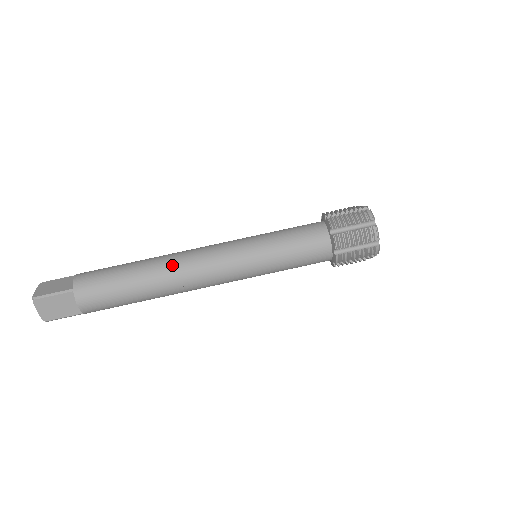
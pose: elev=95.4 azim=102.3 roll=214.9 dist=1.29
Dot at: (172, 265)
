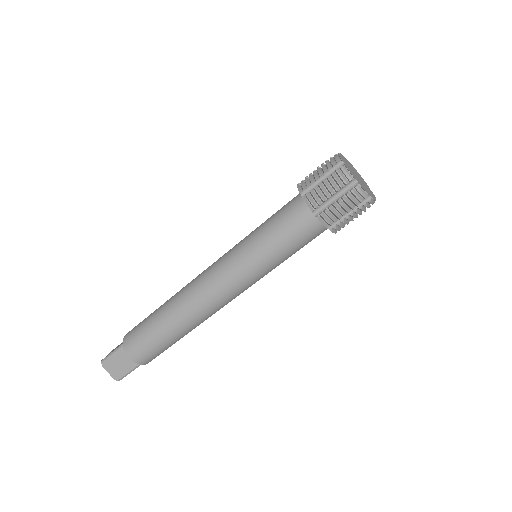
Dot at: (183, 293)
